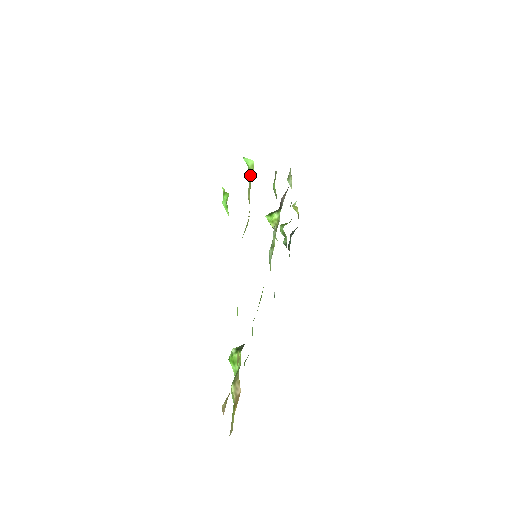
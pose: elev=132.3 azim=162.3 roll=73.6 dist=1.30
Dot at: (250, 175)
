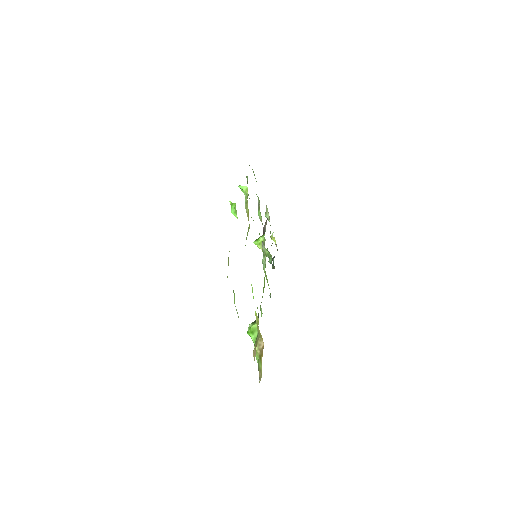
Dot at: (245, 197)
